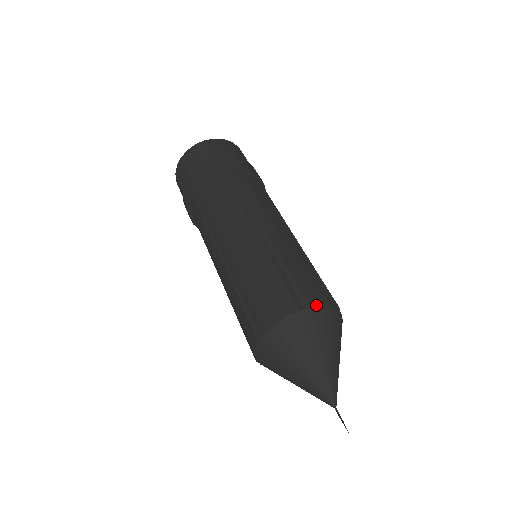
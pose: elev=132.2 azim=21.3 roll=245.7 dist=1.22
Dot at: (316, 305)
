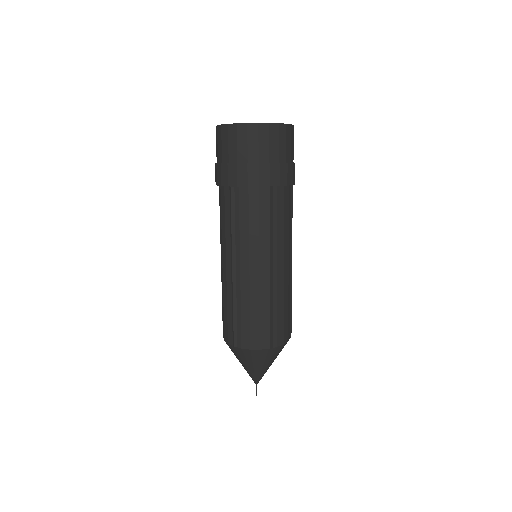
Dot at: (246, 348)
